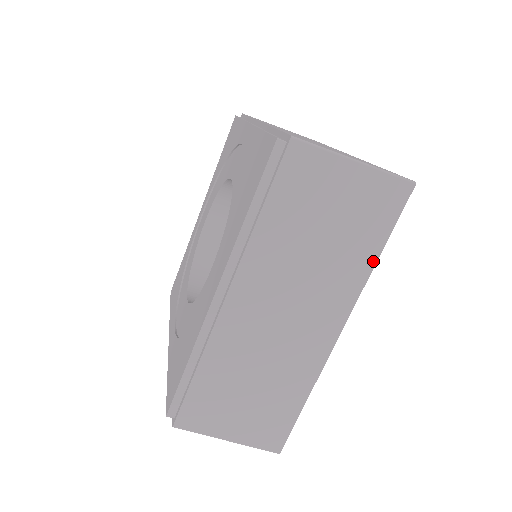
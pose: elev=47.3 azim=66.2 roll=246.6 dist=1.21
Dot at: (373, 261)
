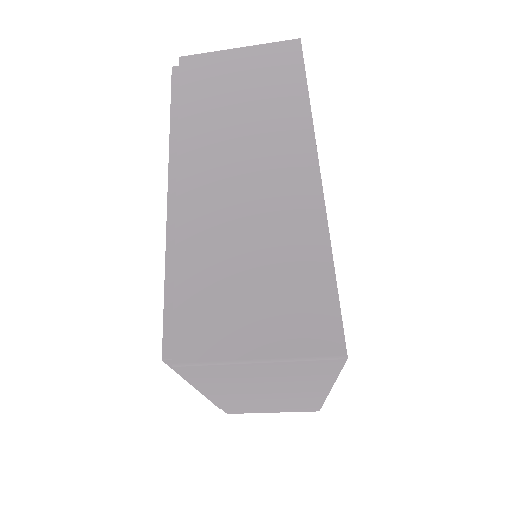
Dot at: (305, 98)
